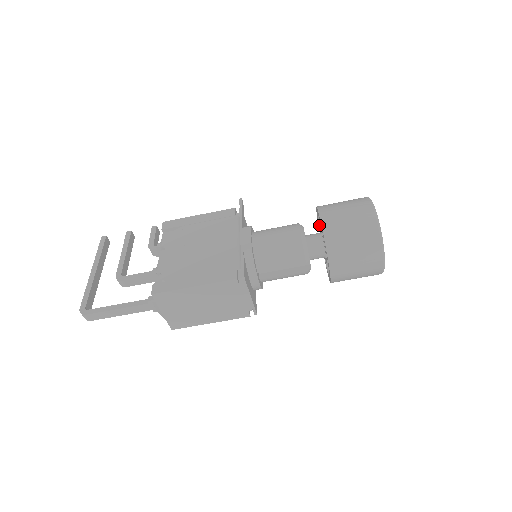
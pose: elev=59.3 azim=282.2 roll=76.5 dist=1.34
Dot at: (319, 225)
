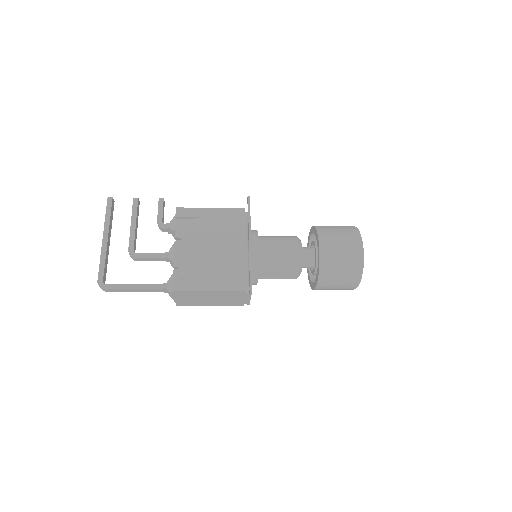
Dot at: (311, 235)
